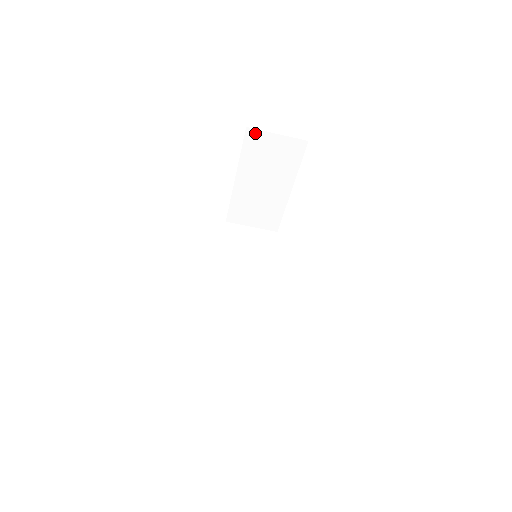
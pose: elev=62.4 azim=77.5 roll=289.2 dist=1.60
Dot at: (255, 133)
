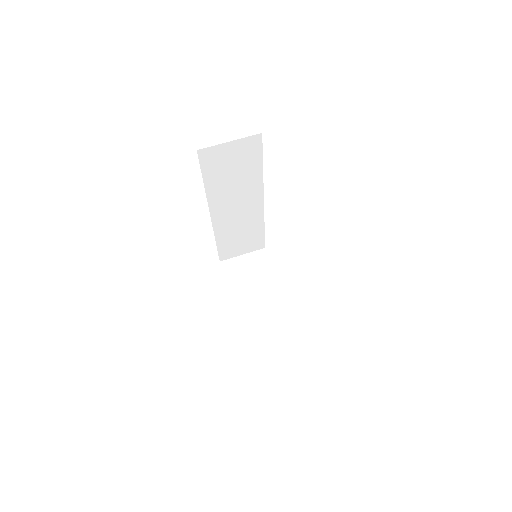
Dot at: (228, 262)
